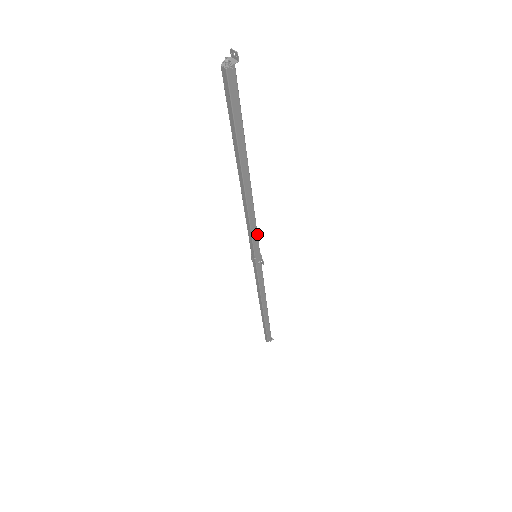
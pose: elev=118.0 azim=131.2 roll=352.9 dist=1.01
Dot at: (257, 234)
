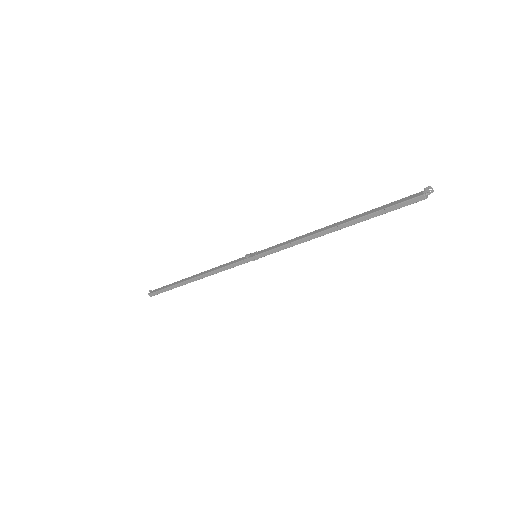
Dot at: occluded
